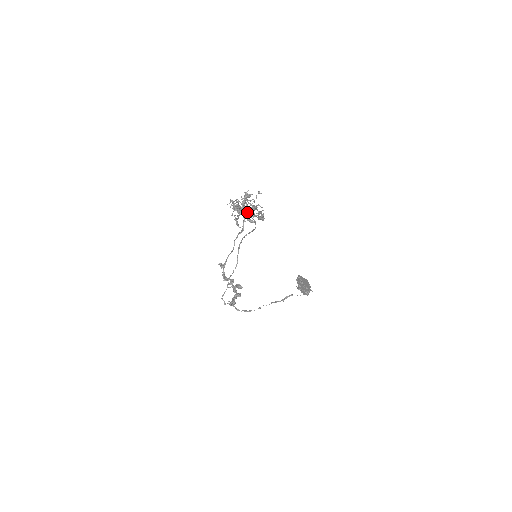
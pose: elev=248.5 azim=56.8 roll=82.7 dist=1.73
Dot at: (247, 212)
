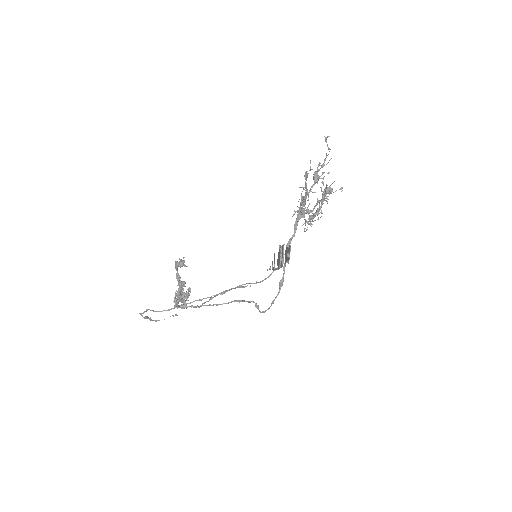
Dot at: occluded
